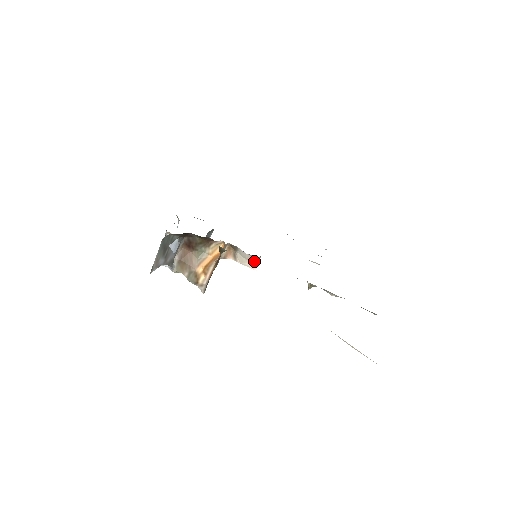
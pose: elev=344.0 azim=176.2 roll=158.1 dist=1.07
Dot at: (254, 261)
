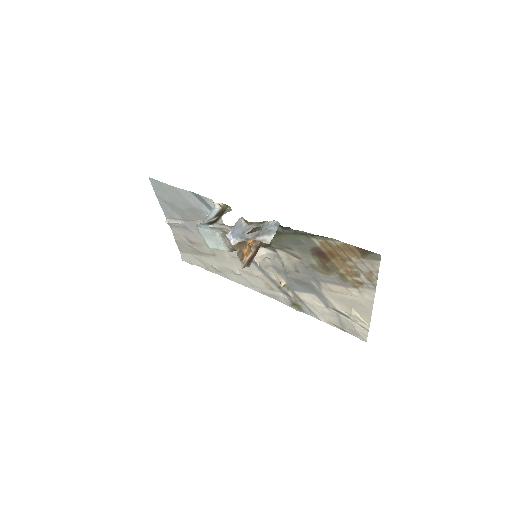
Dot at: occluded
